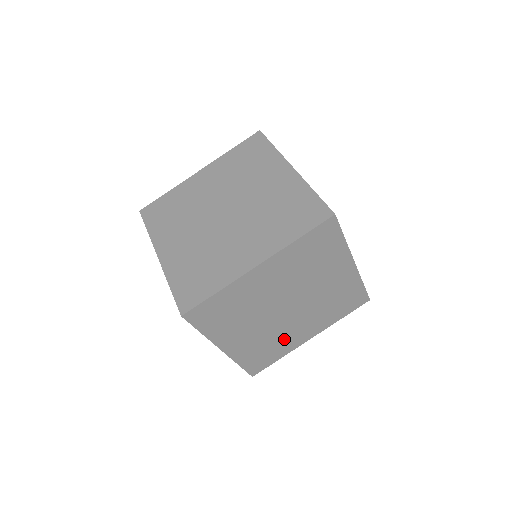
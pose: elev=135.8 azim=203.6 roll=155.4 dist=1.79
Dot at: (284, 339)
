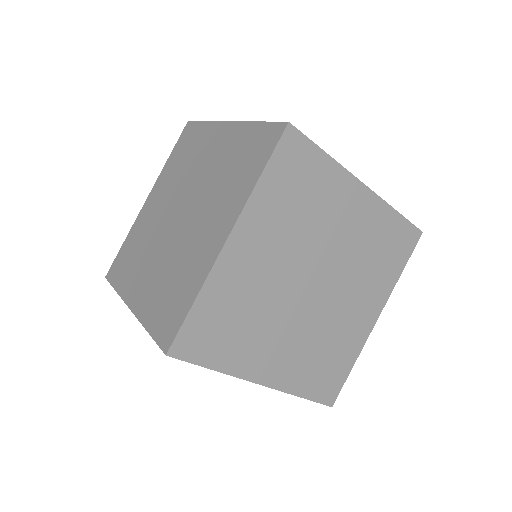
Dot at: (257, 336)
